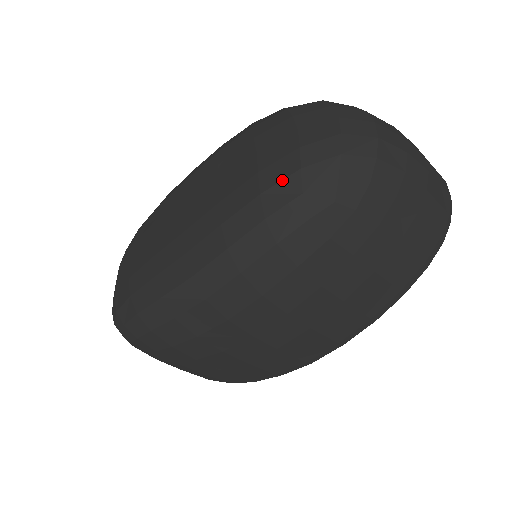
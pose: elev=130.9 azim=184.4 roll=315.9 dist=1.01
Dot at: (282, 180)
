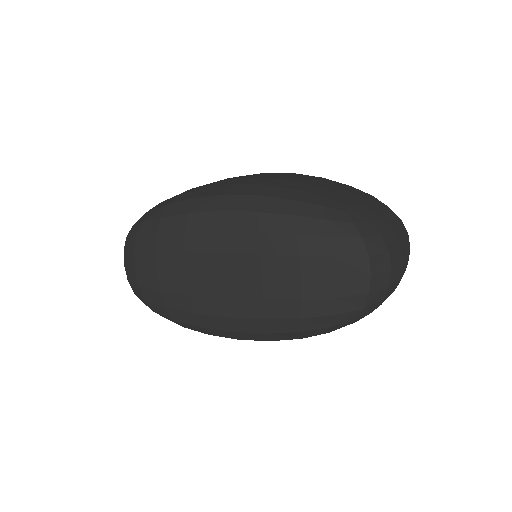
Dot at: (320, 316)
